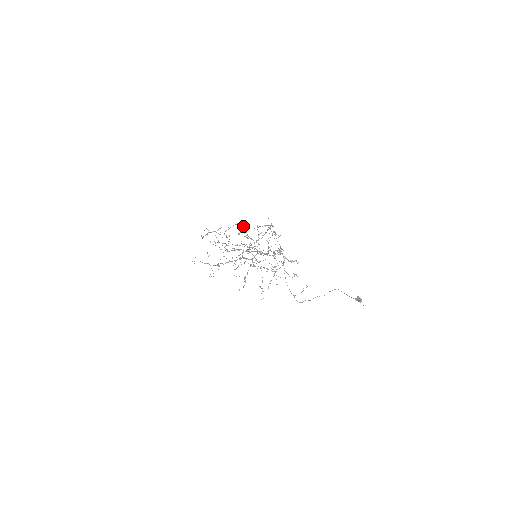
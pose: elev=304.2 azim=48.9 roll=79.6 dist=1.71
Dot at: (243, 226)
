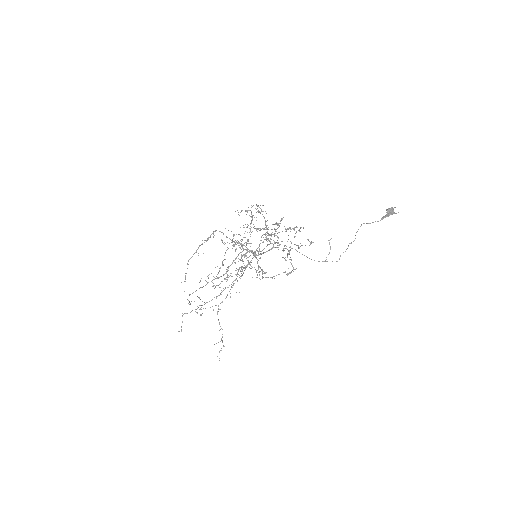
Dot at: (223, 233)
